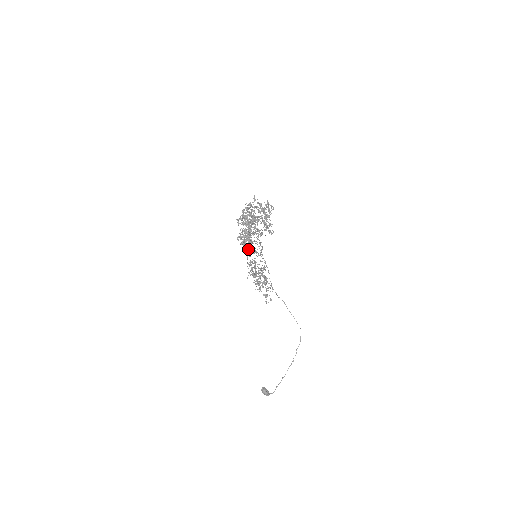
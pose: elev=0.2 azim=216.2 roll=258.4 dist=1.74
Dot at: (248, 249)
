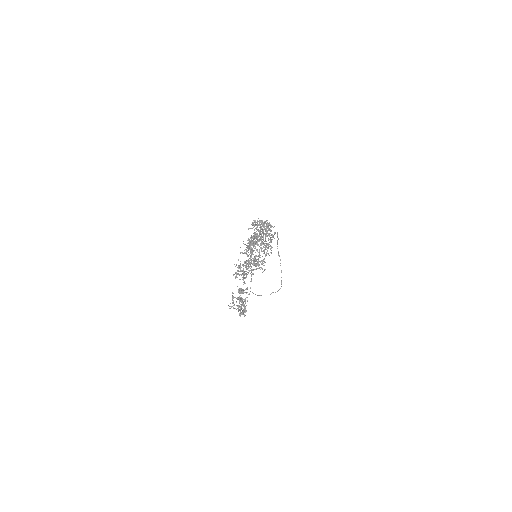
Dot at: occluded
